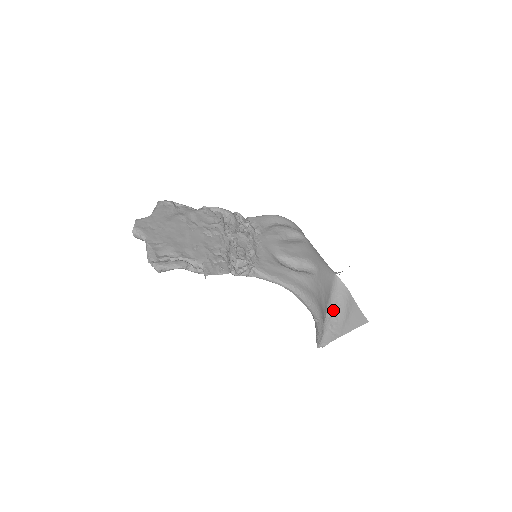
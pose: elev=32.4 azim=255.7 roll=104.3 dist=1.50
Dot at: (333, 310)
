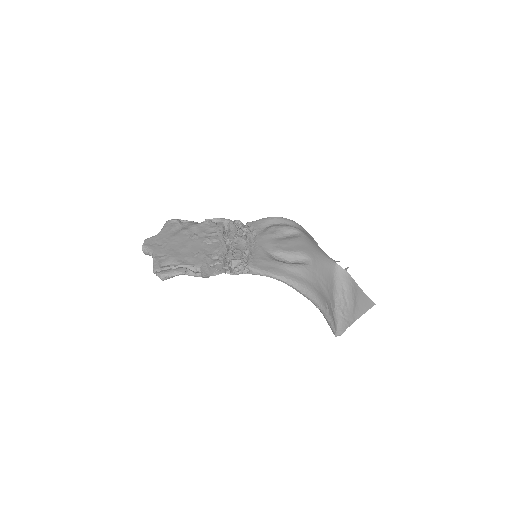
Dot at: (341, 298)
